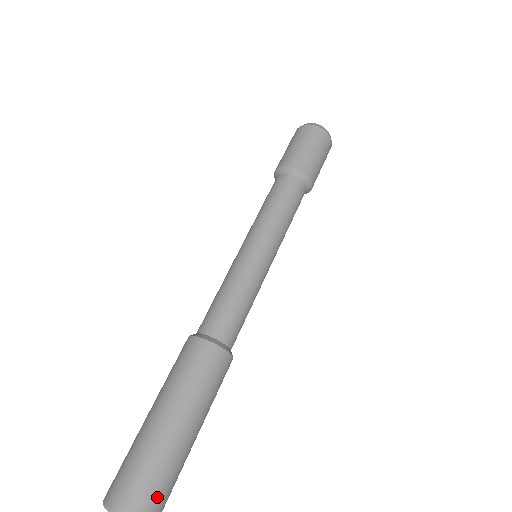
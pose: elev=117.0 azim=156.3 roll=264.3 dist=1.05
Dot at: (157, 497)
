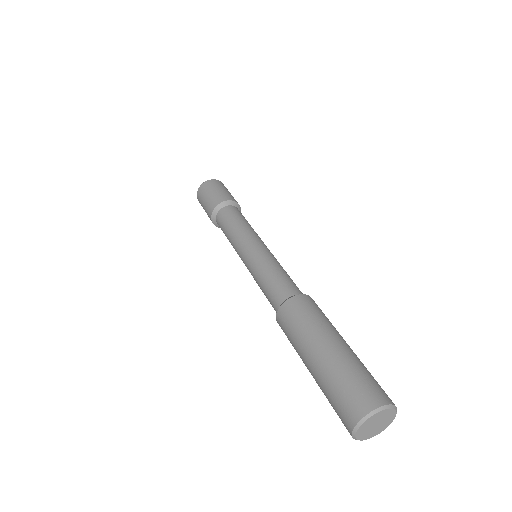
Dot at: occluded
